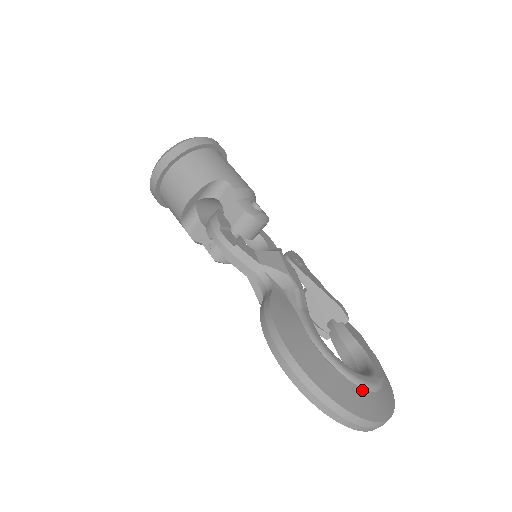
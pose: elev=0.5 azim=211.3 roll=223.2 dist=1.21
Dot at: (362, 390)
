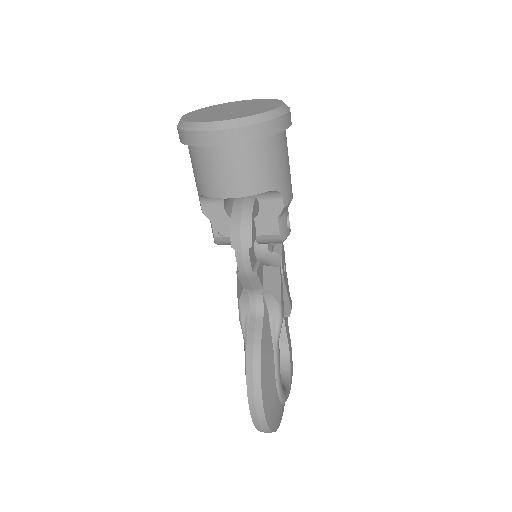
Dot at: (283, 405)
